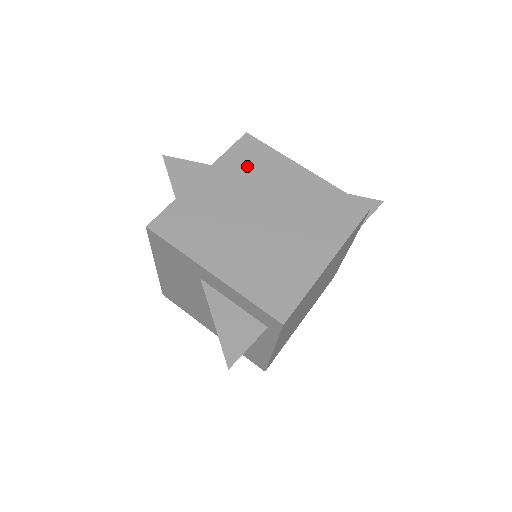
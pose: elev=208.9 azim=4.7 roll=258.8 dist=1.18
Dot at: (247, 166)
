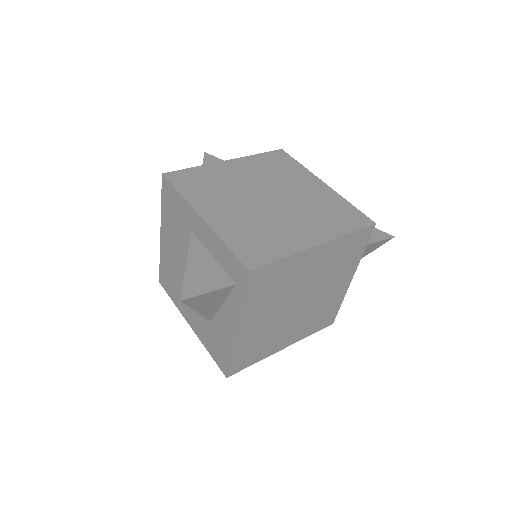
Dot at: (272, 166)
